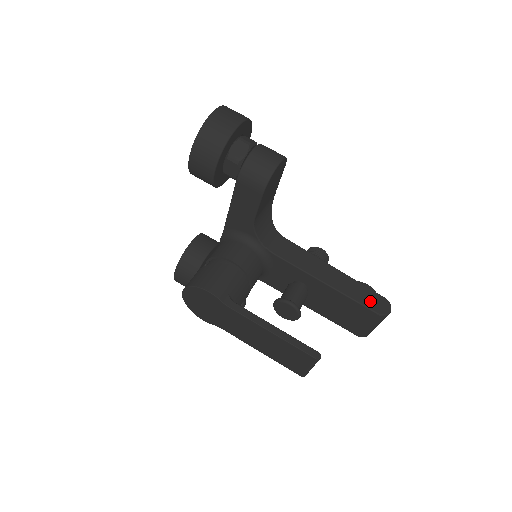
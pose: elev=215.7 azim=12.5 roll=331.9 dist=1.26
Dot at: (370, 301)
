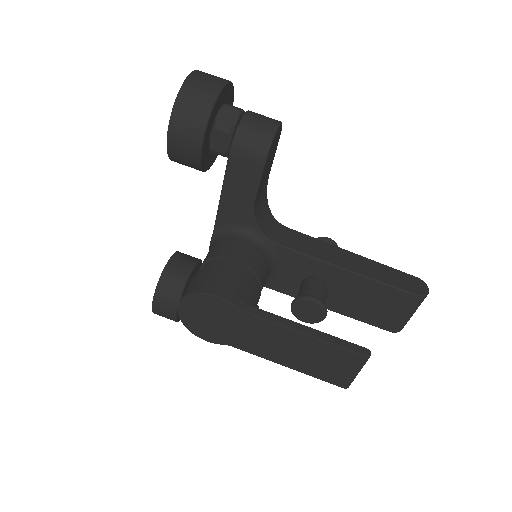
Dot at: (403, 283)
